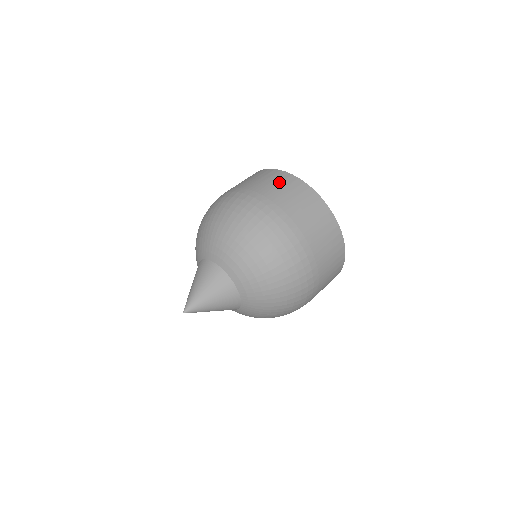
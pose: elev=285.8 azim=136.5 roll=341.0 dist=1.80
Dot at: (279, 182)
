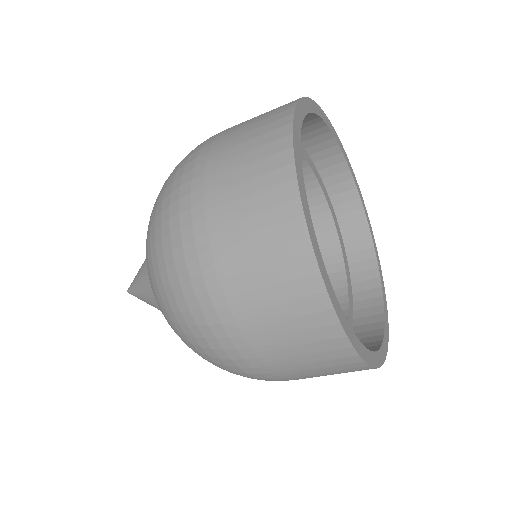
Dot at: (283, 298)
